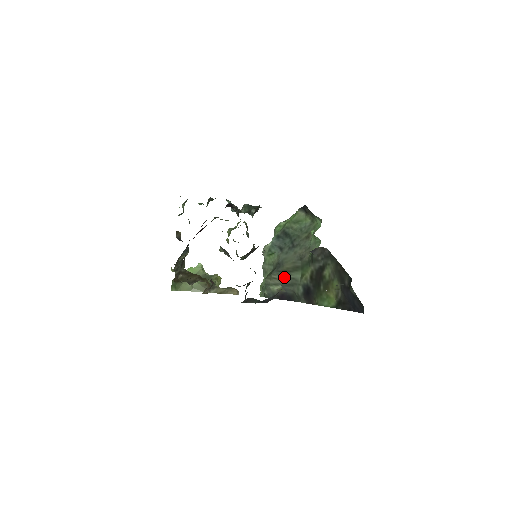
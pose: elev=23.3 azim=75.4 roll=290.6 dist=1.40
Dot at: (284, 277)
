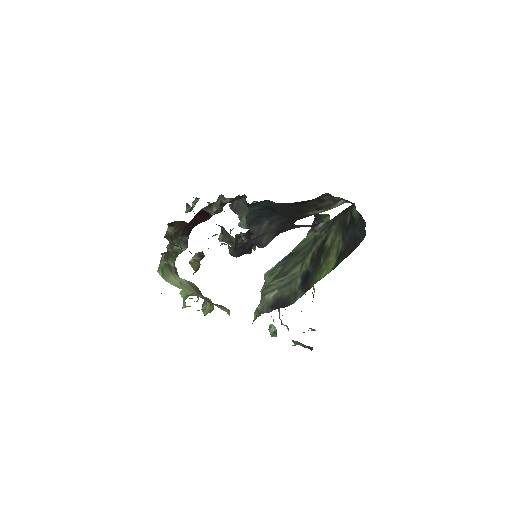
Dot at: (282, 279)
